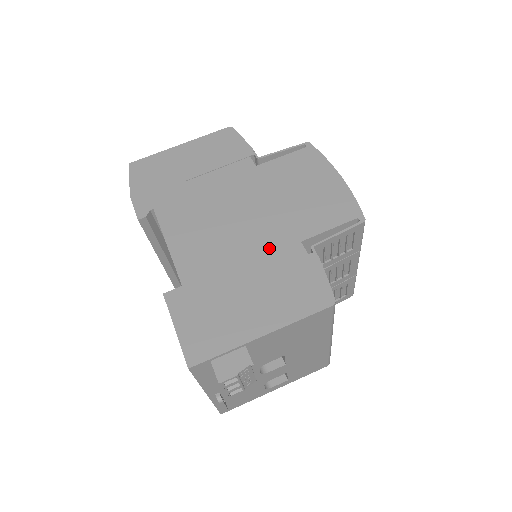
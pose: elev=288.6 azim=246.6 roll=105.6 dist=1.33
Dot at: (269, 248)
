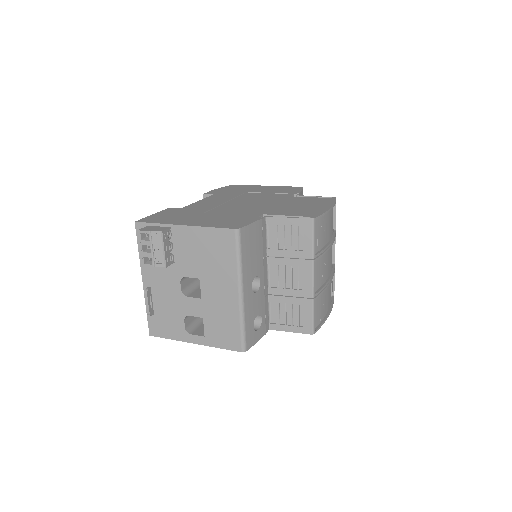
Dot at: (243, 212)
